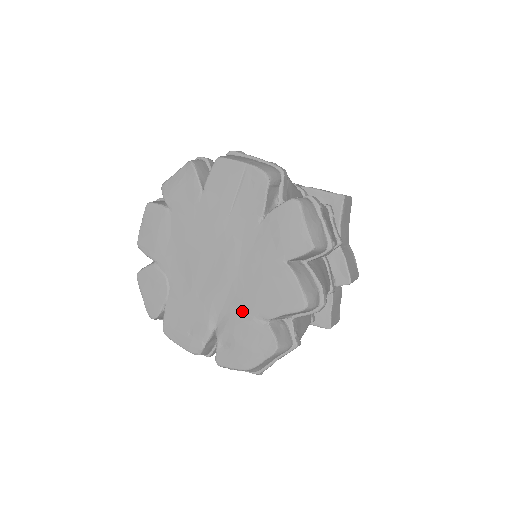
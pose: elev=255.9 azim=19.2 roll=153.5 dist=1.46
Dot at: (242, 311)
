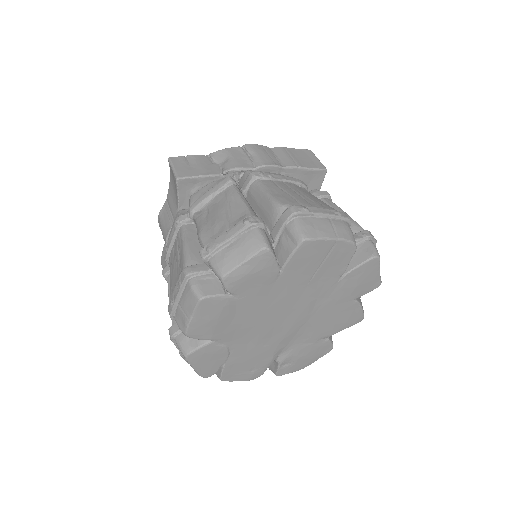
Dot at: (307, 340)
